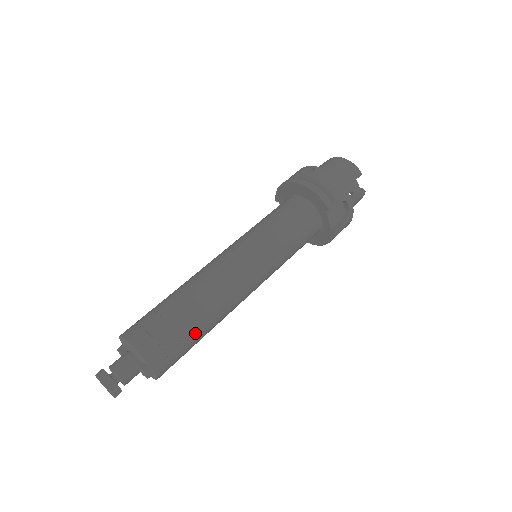
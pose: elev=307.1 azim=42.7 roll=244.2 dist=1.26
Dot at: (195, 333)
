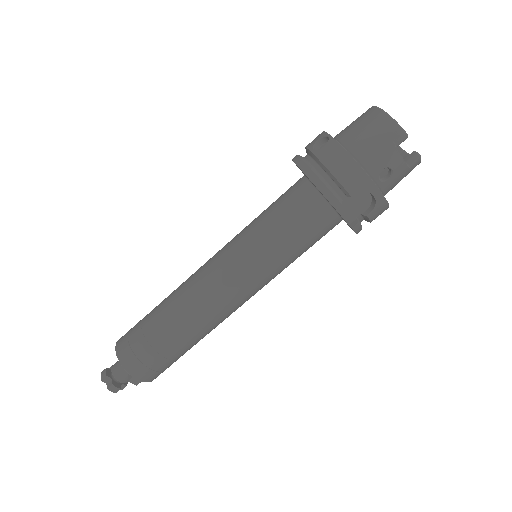
Dot at: (177, 348)
